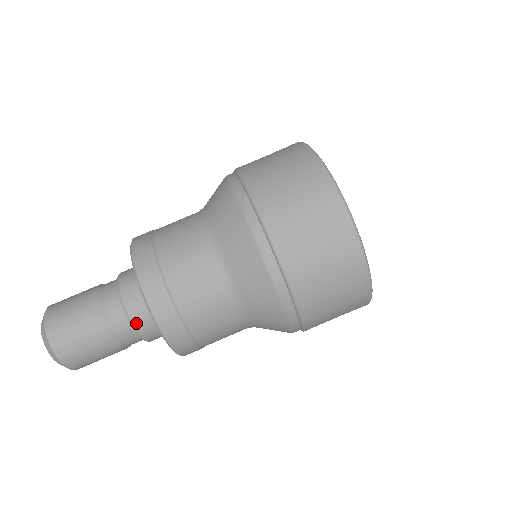
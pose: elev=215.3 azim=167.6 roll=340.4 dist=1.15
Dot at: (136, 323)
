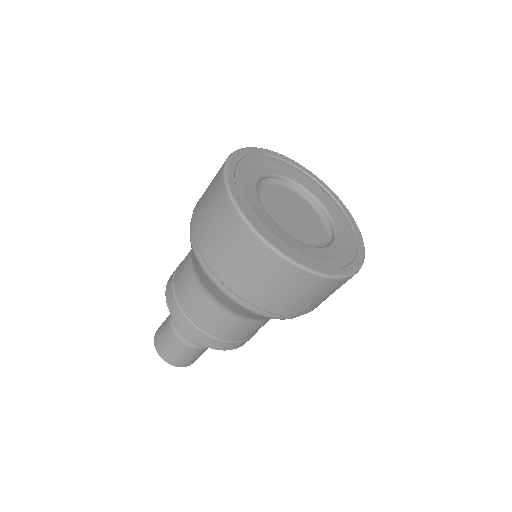
Dot at: occluded
